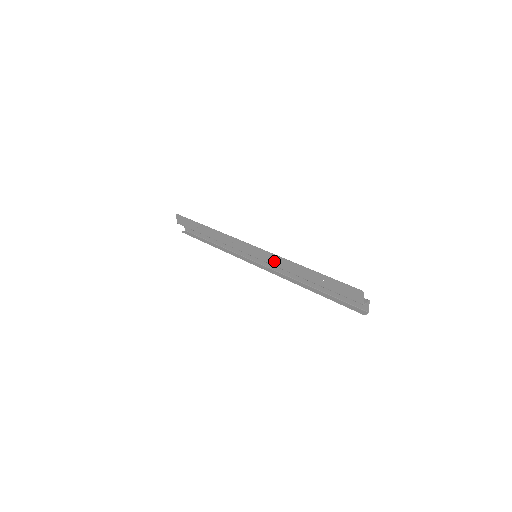
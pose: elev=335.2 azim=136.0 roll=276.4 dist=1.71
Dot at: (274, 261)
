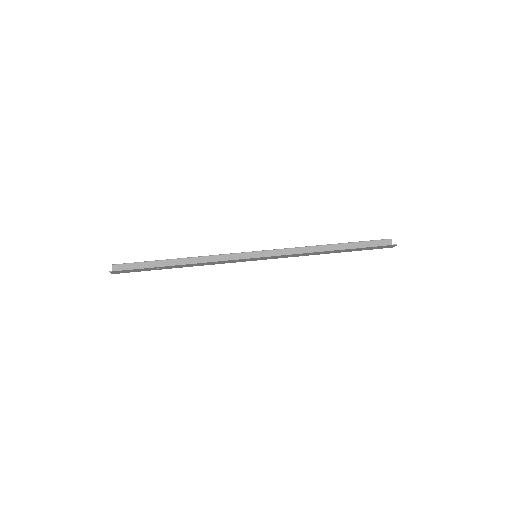
Dot at: (290, 256)
